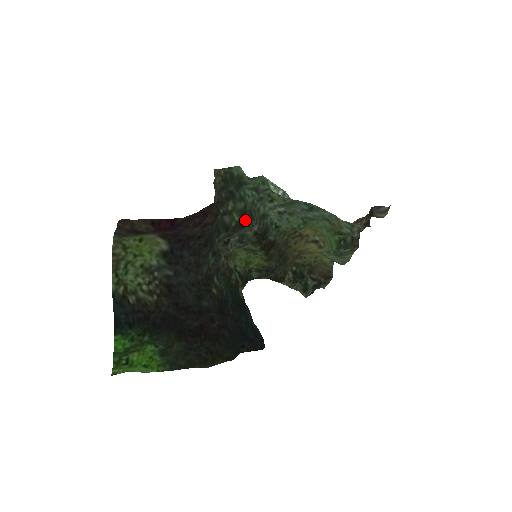
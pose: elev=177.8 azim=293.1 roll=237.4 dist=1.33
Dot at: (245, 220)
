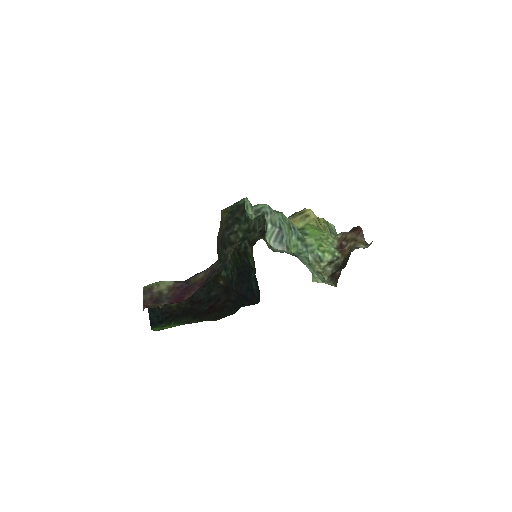
Dot at: (248, 235)
